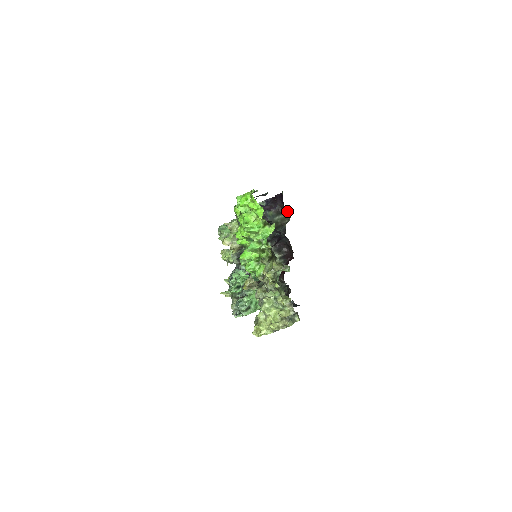
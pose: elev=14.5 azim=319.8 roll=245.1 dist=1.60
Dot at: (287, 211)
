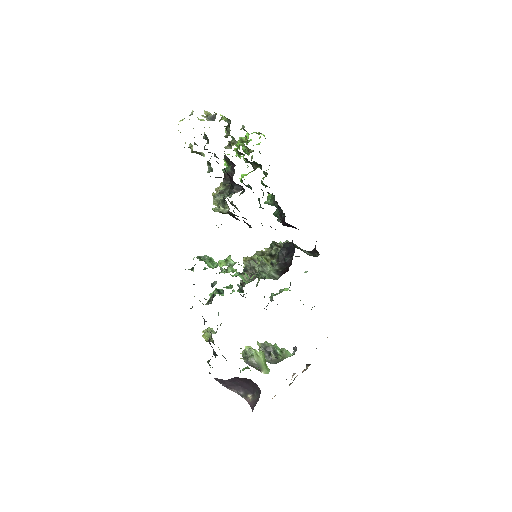
Dot at: (317, 252)
